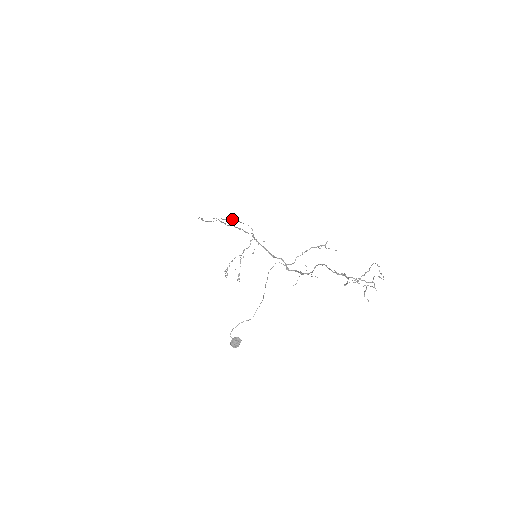
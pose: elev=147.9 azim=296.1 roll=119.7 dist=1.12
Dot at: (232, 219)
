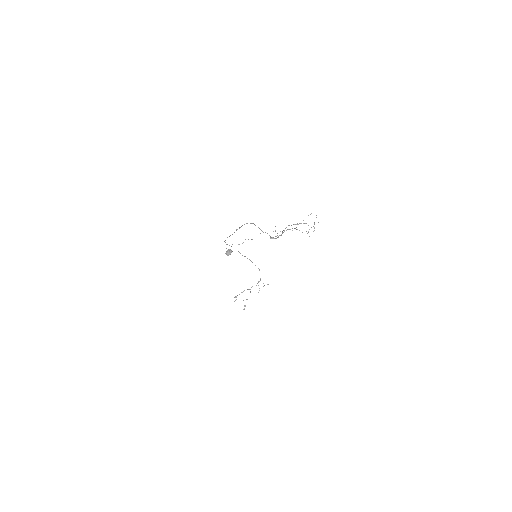
Dot at: occluded
